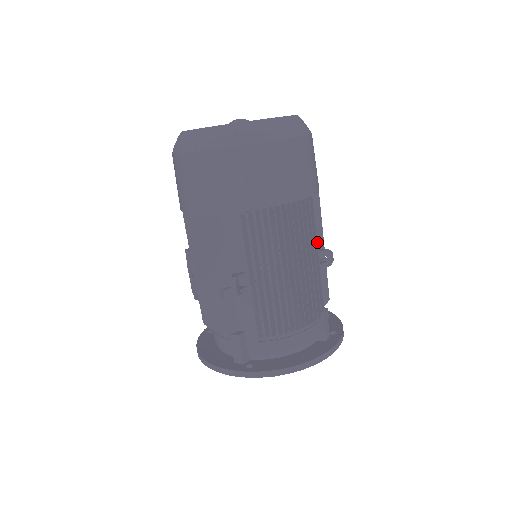
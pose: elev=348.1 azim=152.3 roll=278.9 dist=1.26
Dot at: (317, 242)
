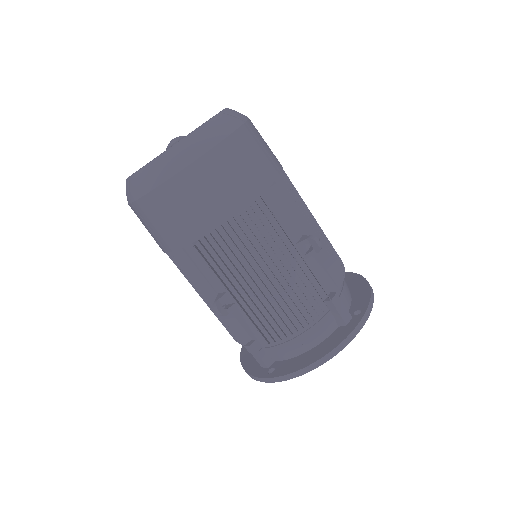
Dot at: occluded
